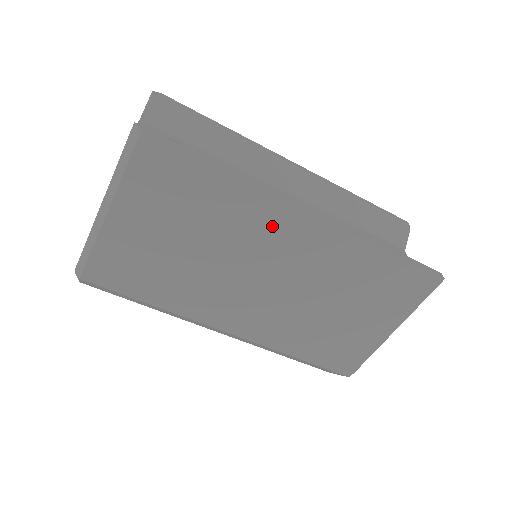
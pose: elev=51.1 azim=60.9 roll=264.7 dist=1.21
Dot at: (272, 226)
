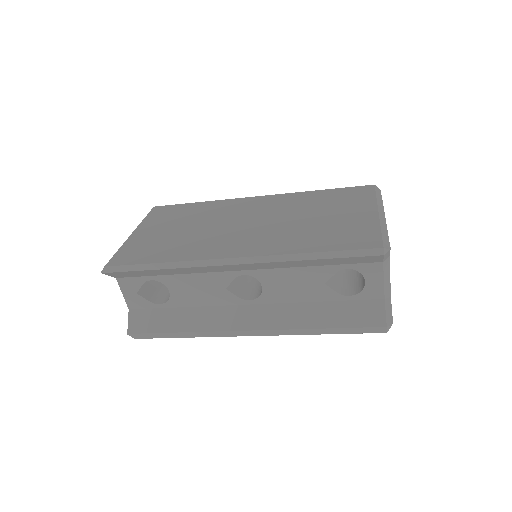
Dot at: occluded
